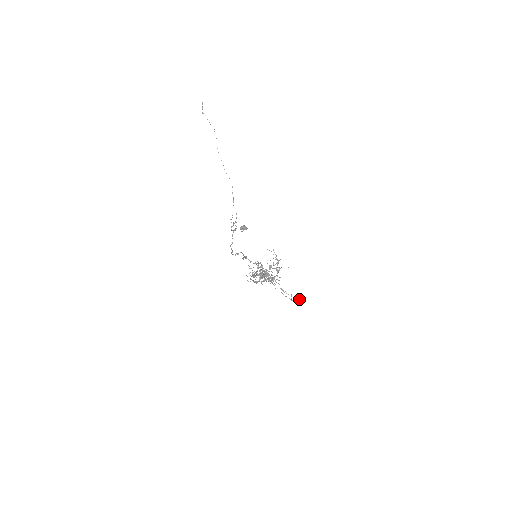
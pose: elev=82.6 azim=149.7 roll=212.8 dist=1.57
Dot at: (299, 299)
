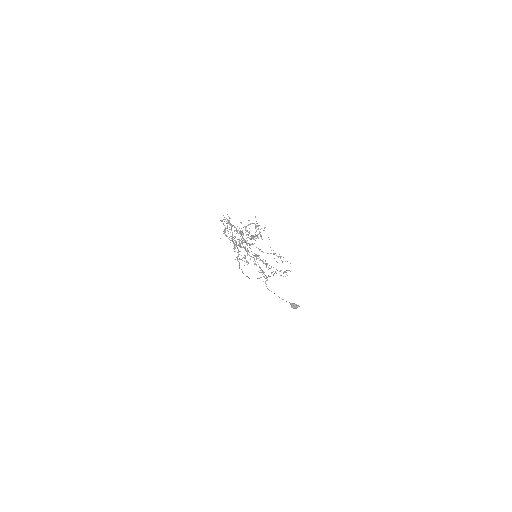
Dot at: (279, 256)
